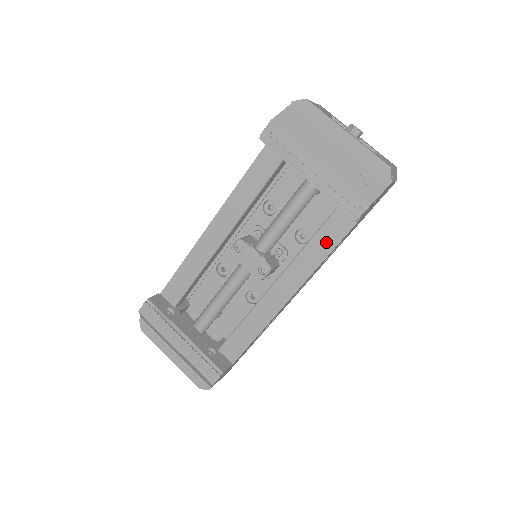
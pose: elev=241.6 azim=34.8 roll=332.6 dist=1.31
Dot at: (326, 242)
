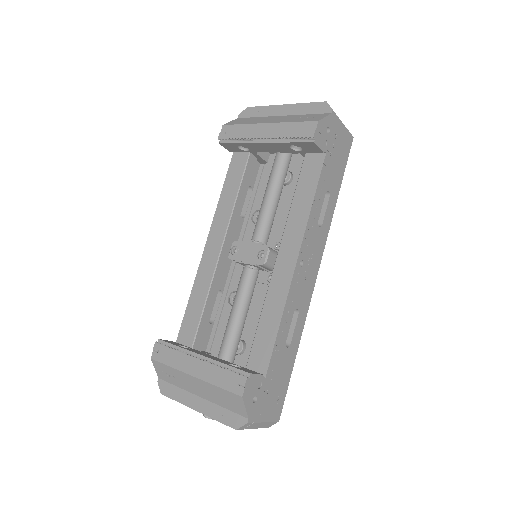
Dot at: (306, 192)
